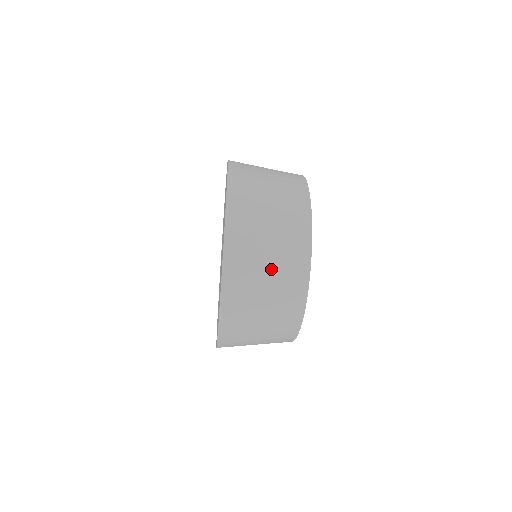
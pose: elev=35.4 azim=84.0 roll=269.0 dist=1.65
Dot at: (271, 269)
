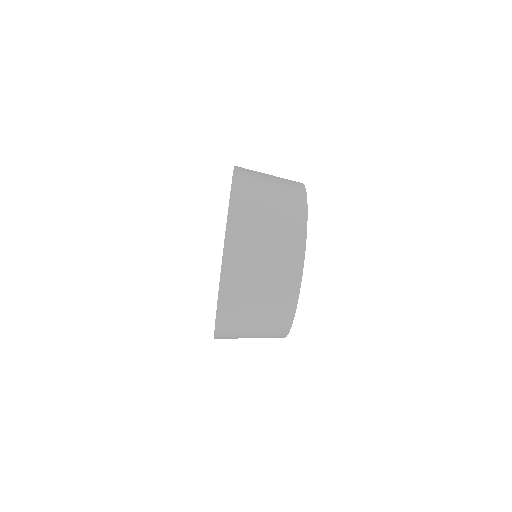
Dot at: (265, 283)
